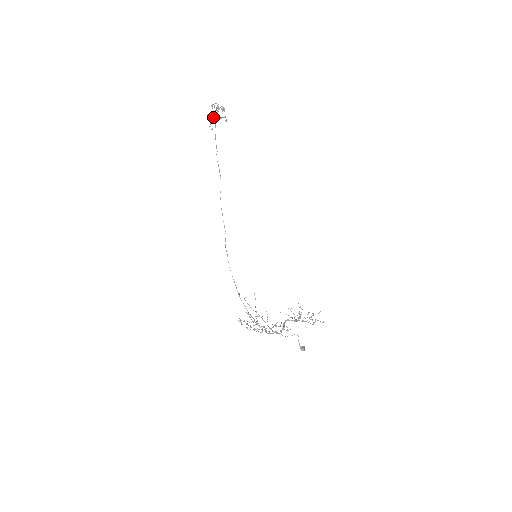
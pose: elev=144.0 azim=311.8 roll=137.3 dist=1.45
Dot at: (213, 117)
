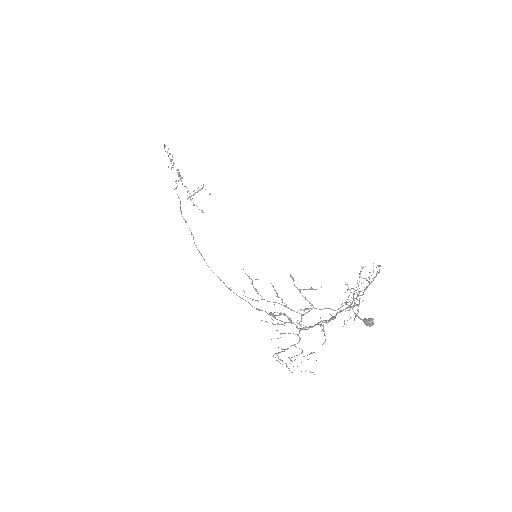
Dot at: occluded
